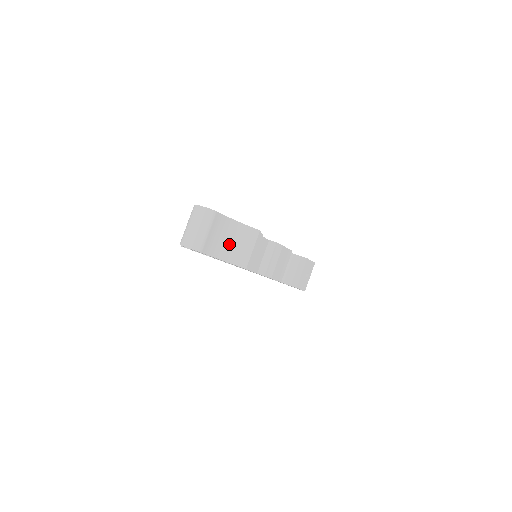
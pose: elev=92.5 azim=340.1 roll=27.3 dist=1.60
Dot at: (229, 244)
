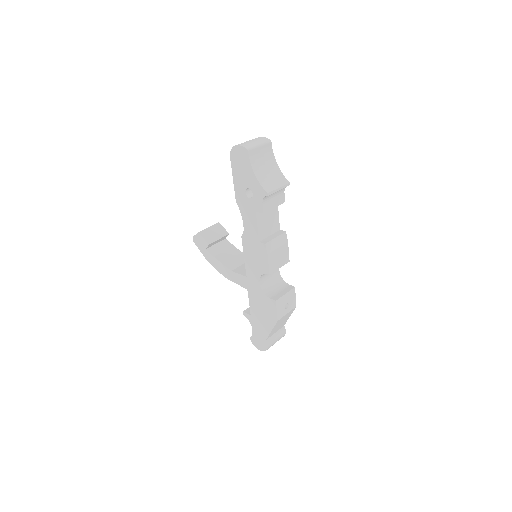
Dot at: (265, 171)
